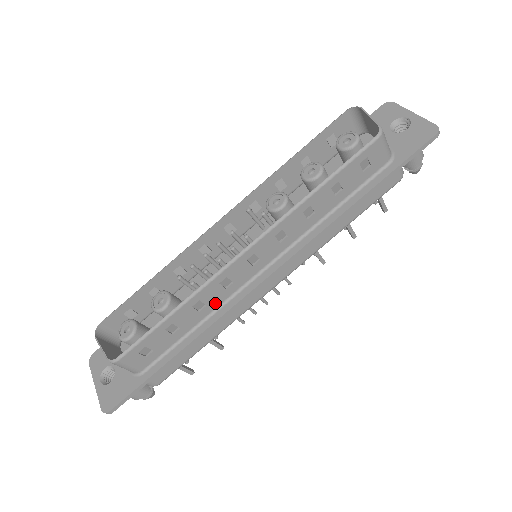
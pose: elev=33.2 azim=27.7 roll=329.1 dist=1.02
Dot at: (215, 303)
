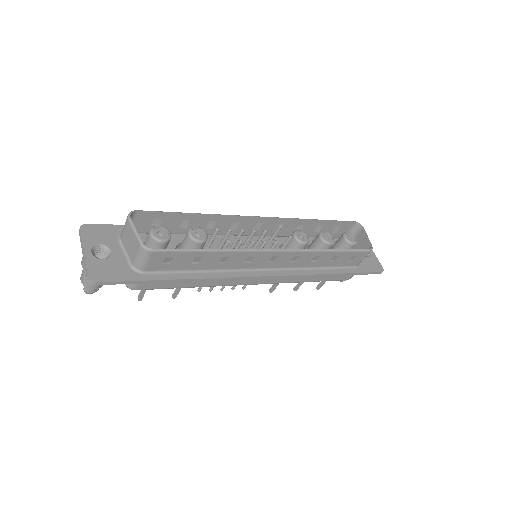
Dot at: (229, 266)
